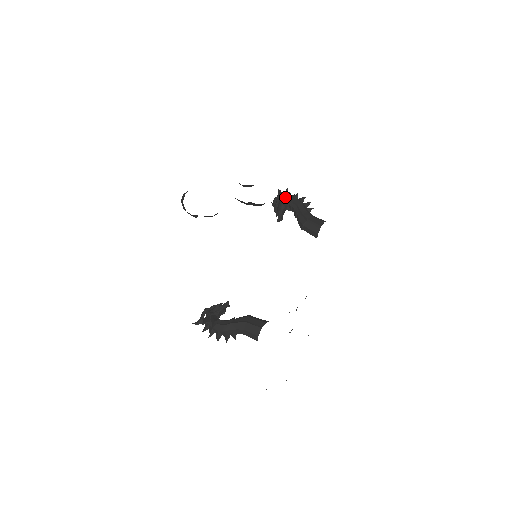
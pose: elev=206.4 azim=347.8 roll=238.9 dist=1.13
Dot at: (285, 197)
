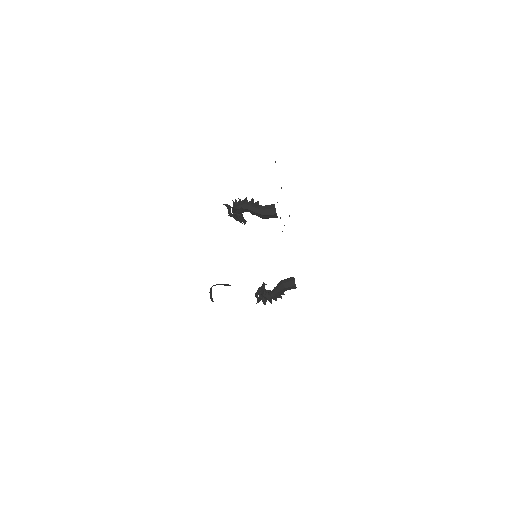
Dot at: (236, 211)
